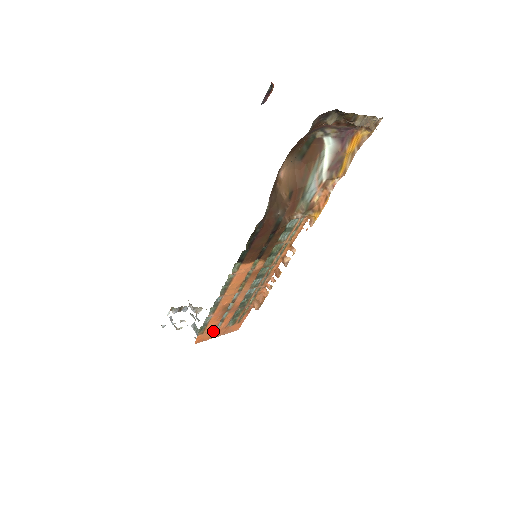
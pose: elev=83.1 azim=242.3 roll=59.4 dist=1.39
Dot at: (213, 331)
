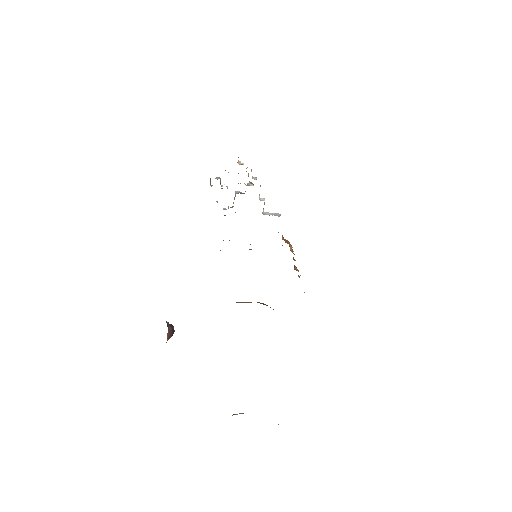
Dot at: occluded
